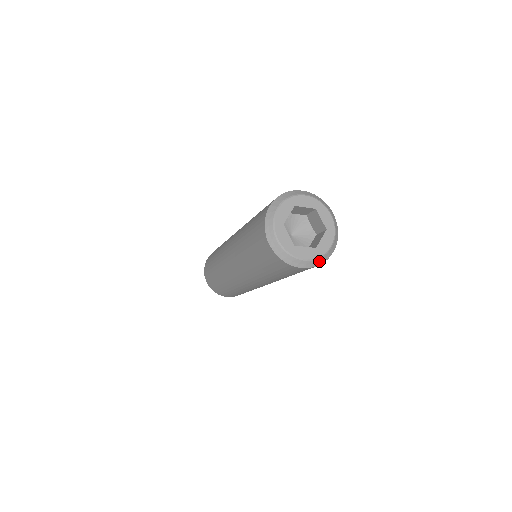
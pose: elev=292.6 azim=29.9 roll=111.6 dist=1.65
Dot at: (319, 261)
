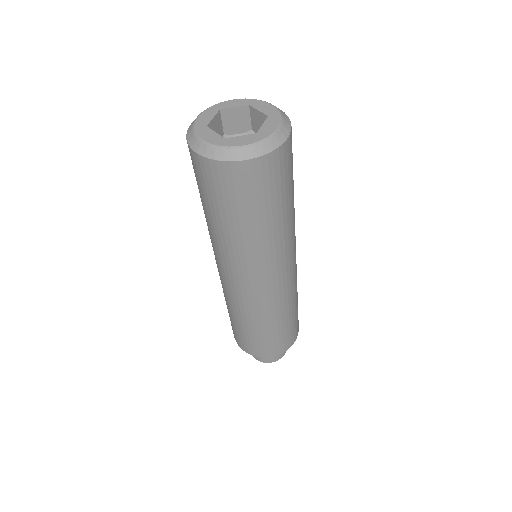
Dot at: (216, 153)
